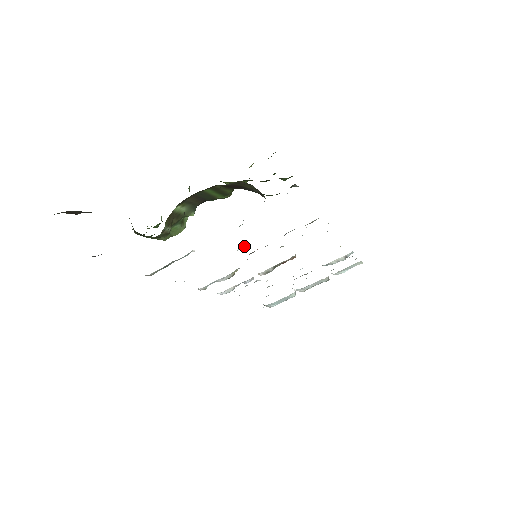
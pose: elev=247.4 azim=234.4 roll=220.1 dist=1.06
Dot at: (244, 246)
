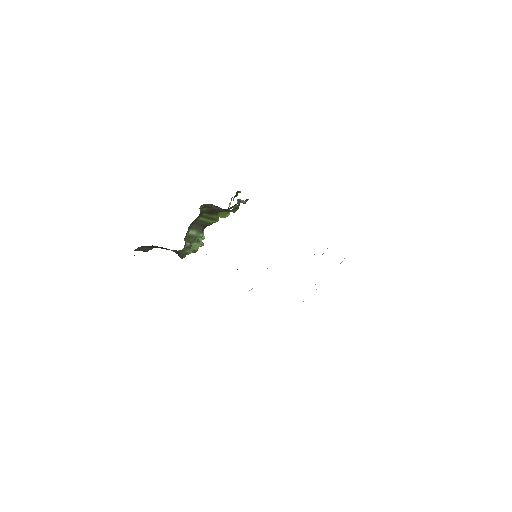
Dot at: occluded
